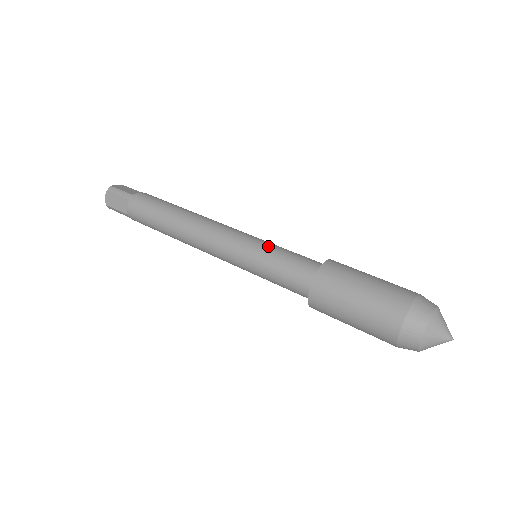
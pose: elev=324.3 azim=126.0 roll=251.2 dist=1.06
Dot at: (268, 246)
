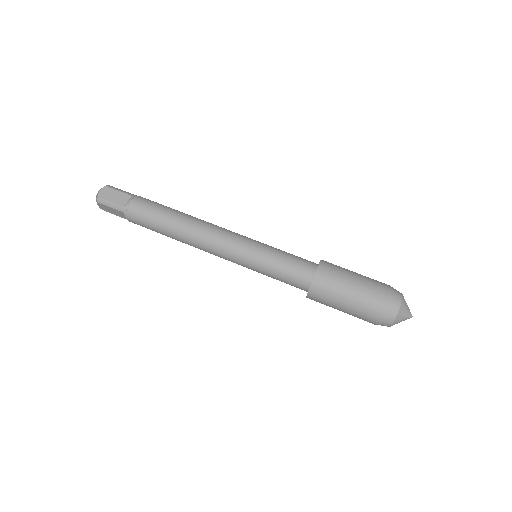
Dot at: (265, 258)
